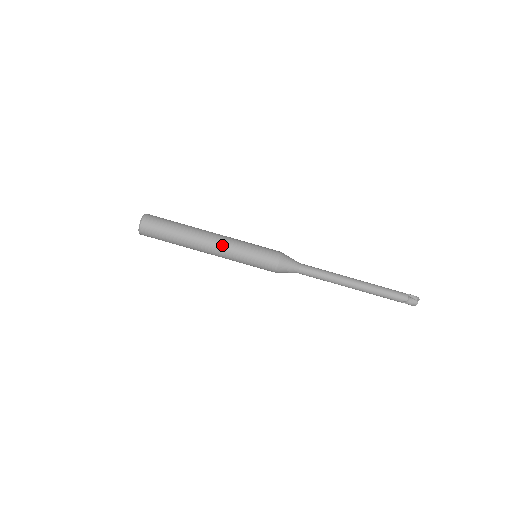
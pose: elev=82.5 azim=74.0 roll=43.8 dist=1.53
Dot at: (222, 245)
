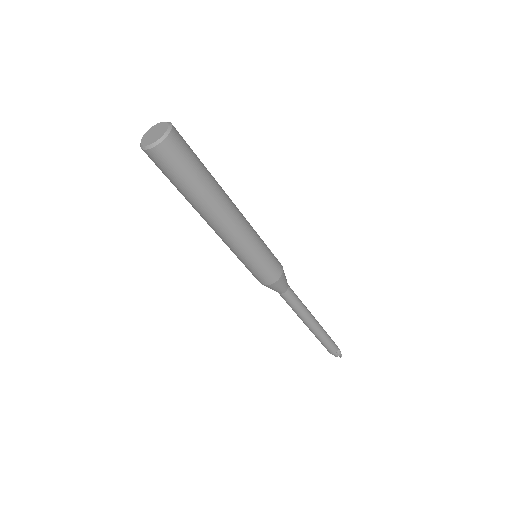
Dot at: (230, 238)
